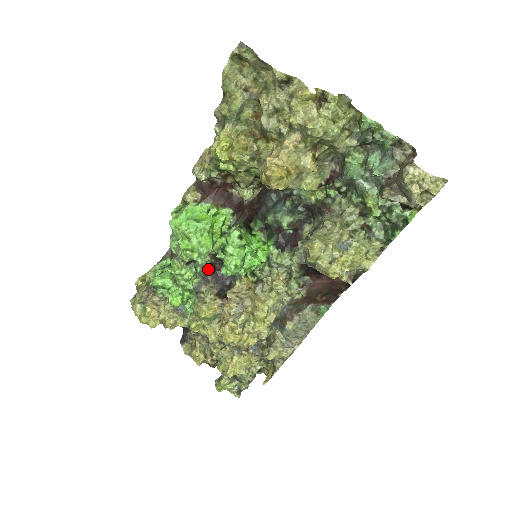
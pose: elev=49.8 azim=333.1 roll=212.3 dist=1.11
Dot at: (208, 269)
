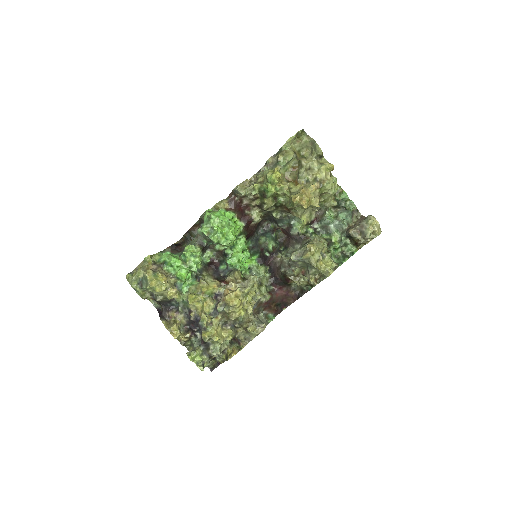
Dot at: (207, 263)
